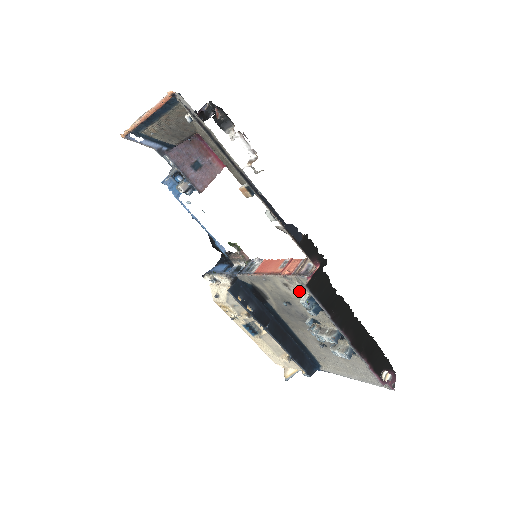
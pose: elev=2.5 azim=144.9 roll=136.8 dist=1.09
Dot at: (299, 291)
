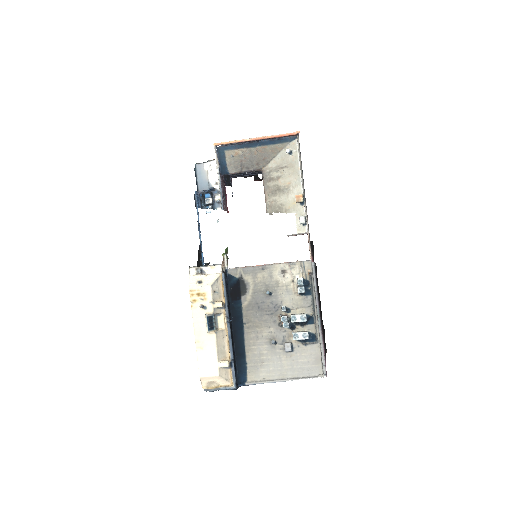
Dot at: (294, 276)
